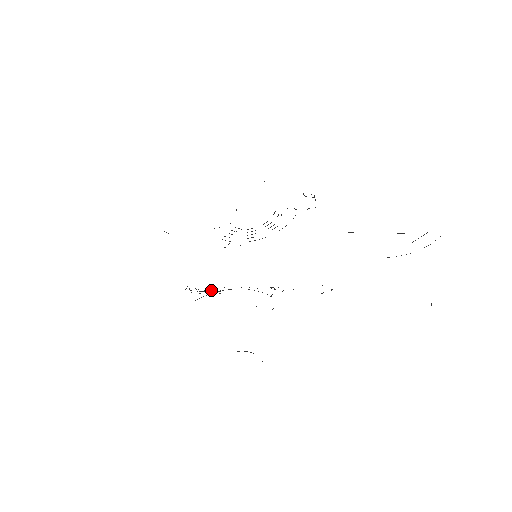
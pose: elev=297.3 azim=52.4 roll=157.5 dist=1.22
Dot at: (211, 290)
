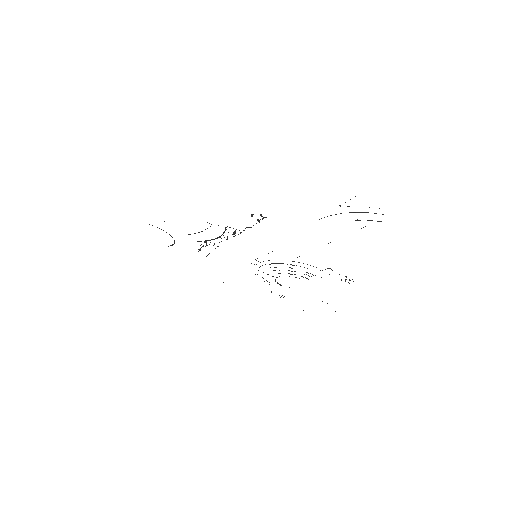
Dot at: occluded
